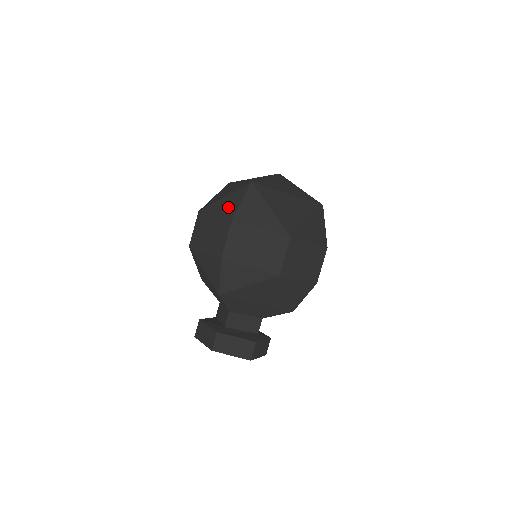
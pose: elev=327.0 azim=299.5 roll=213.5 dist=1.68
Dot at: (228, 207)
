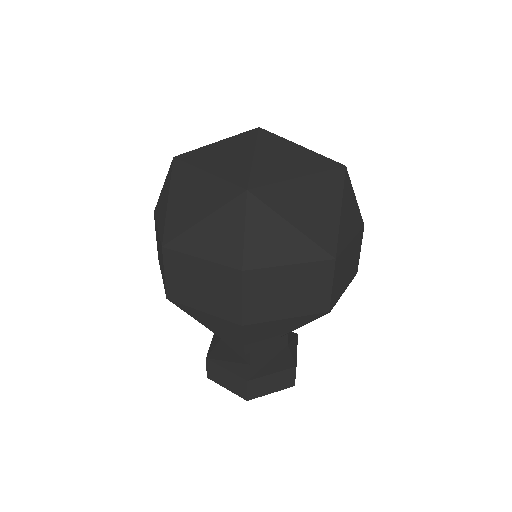
Dot at: (221, 243)
